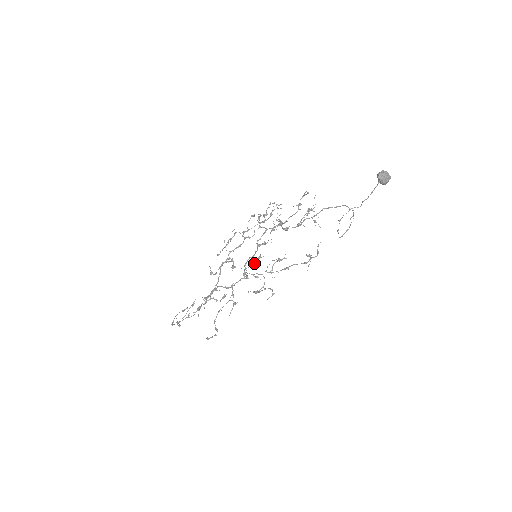
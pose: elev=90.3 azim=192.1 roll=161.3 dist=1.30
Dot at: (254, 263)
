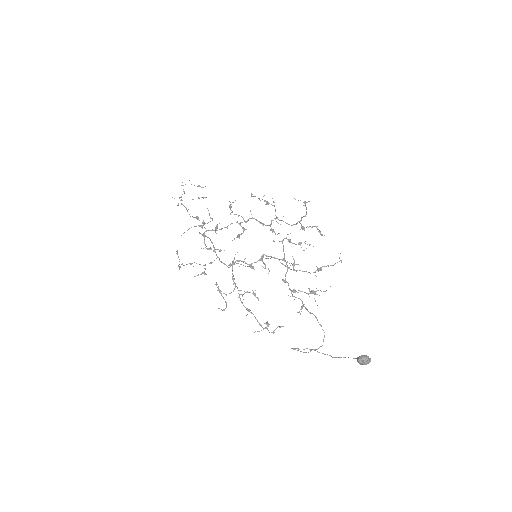
Dot at: (245, 266)
